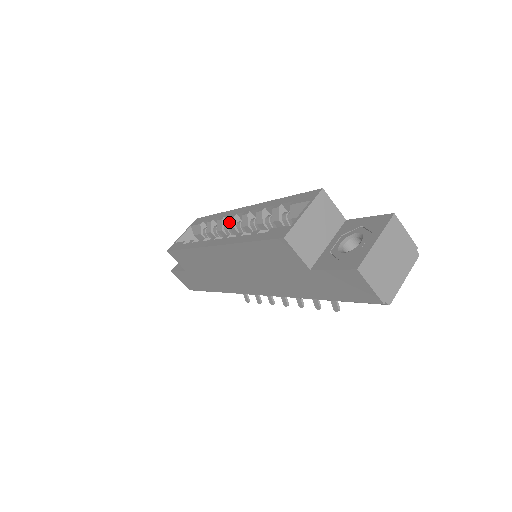
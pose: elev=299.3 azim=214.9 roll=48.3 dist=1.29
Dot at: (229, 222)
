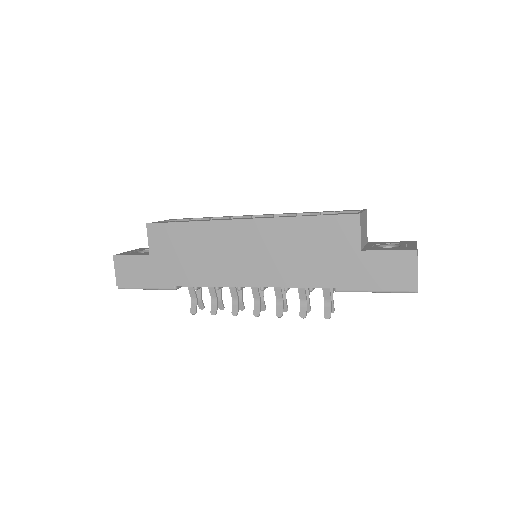
Dot at: occluded
